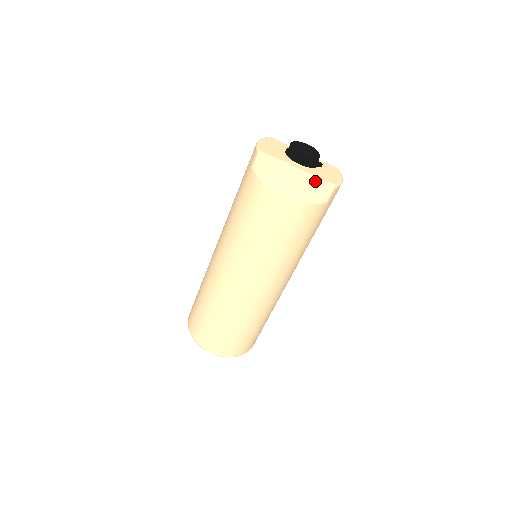
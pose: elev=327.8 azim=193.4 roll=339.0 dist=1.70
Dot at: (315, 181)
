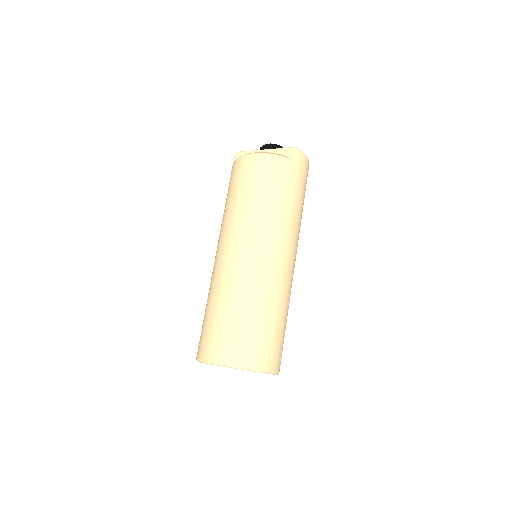
Dot at: (279, 150)
